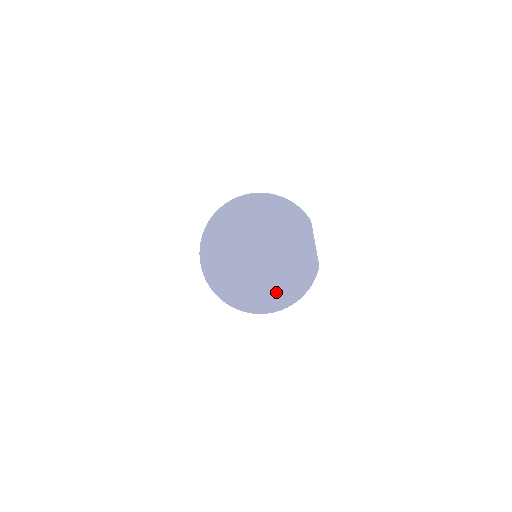
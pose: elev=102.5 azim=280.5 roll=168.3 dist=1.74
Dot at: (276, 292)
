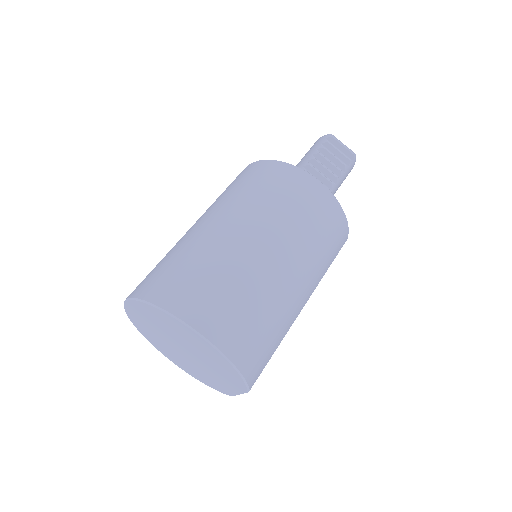
Dot at: (183, 365)
